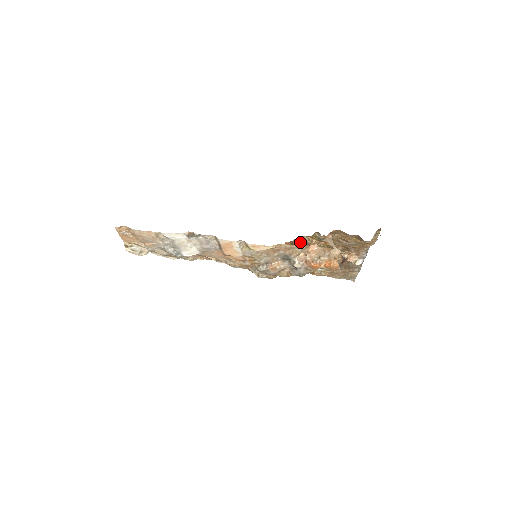
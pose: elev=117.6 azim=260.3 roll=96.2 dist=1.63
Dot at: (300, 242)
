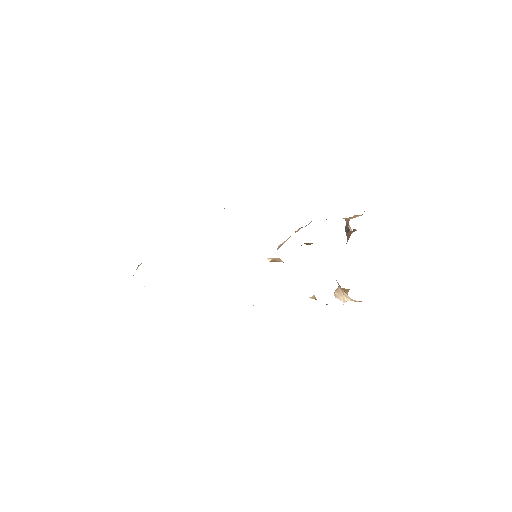
Dot at: occluded
